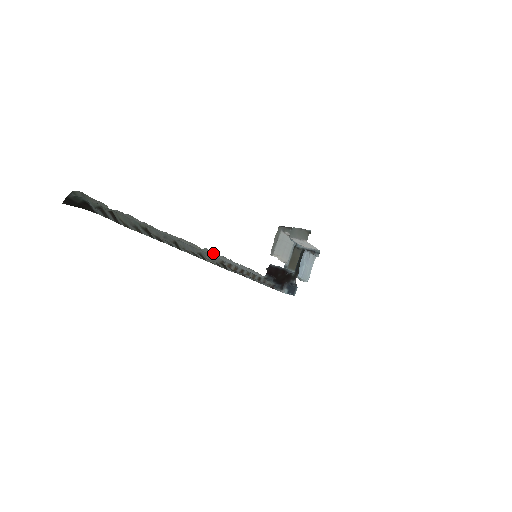
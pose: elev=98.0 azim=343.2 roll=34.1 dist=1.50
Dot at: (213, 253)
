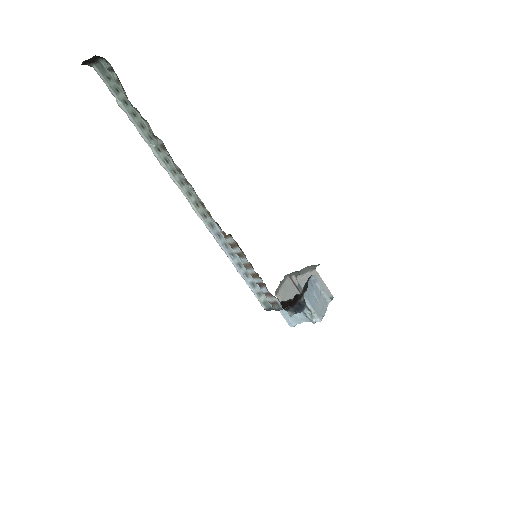
Dot at: (208, 227)
